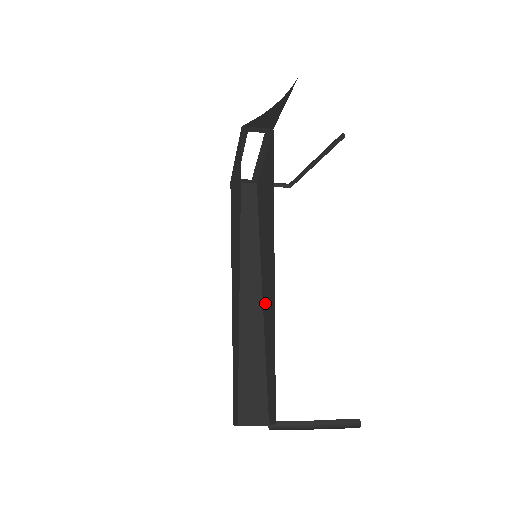
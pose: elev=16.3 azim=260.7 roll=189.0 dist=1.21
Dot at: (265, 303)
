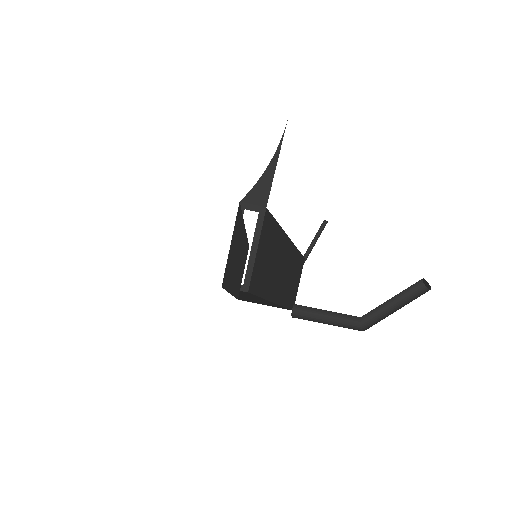
Dot at: (269, 283)
